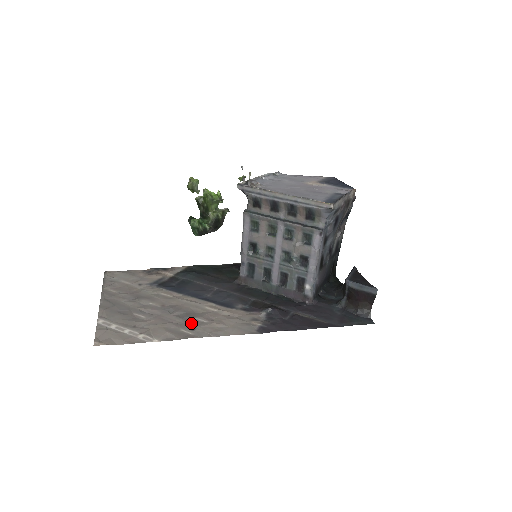
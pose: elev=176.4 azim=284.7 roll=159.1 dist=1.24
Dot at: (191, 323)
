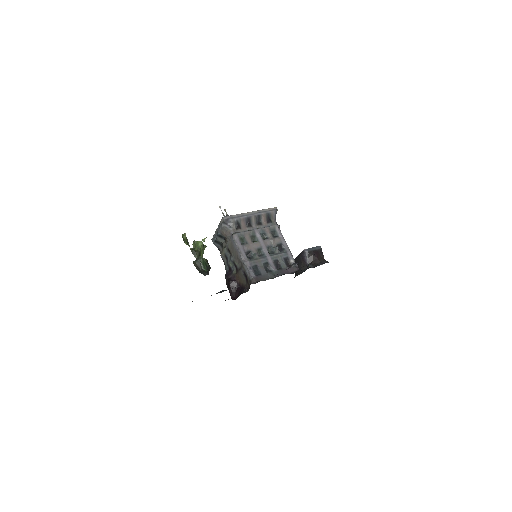
Dot at: occluded
